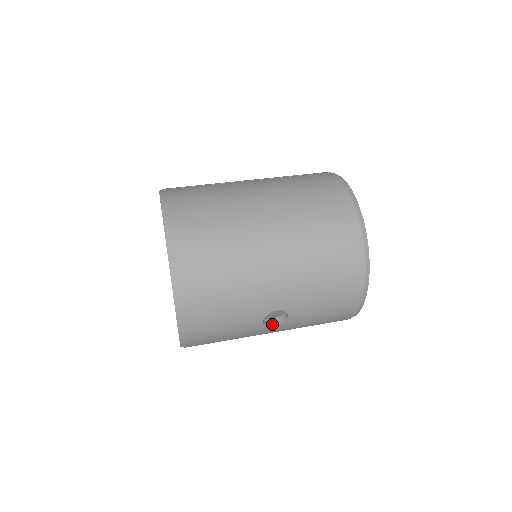
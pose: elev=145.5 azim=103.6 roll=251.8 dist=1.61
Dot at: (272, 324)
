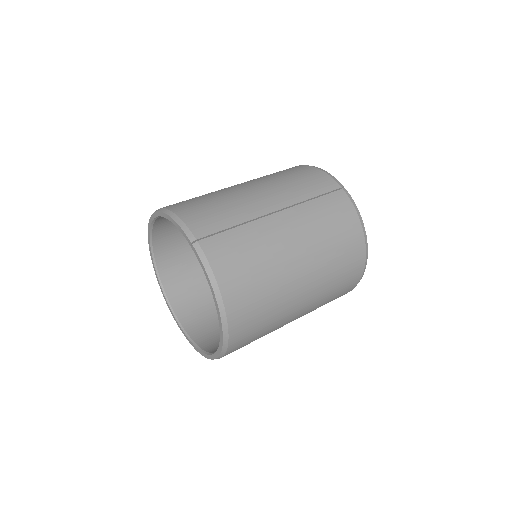
Dot at: occluded
